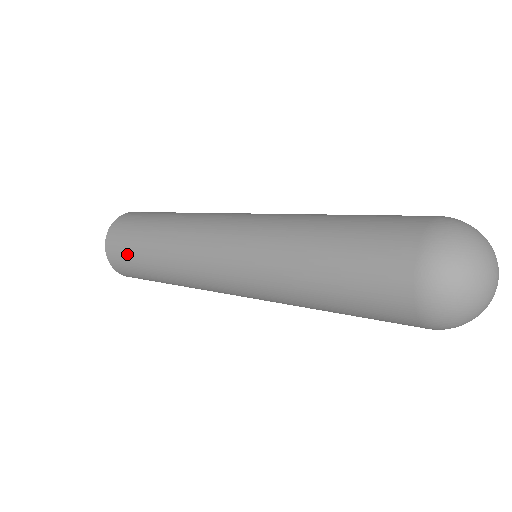
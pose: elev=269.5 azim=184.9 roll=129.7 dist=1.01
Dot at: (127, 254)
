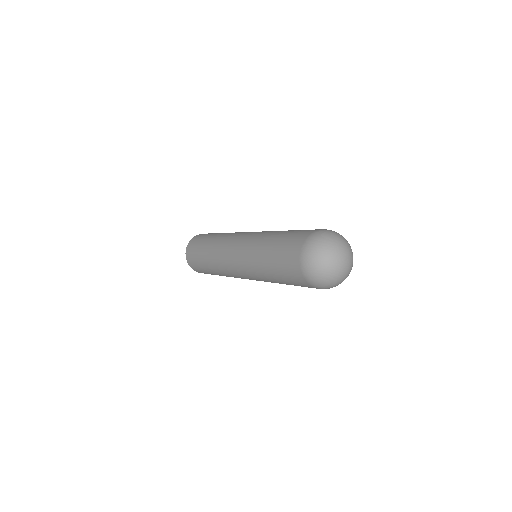
Dot at: (196, 262)
